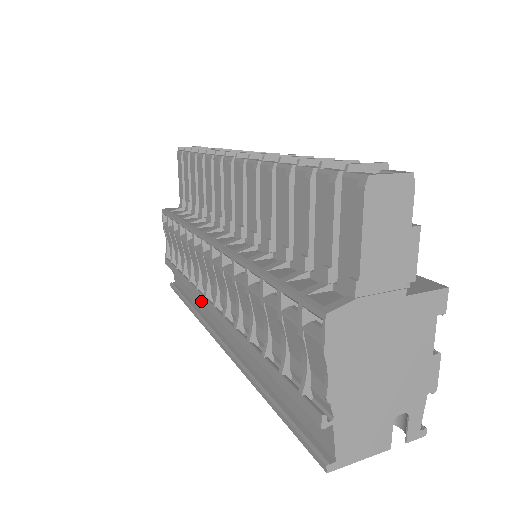
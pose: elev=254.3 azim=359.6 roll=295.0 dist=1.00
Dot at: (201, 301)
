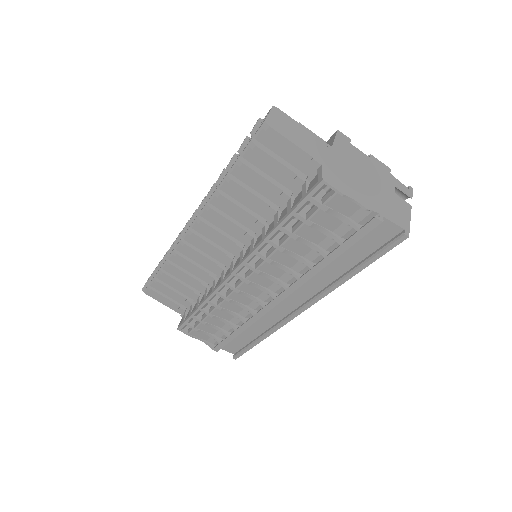
Dot at: occluded
